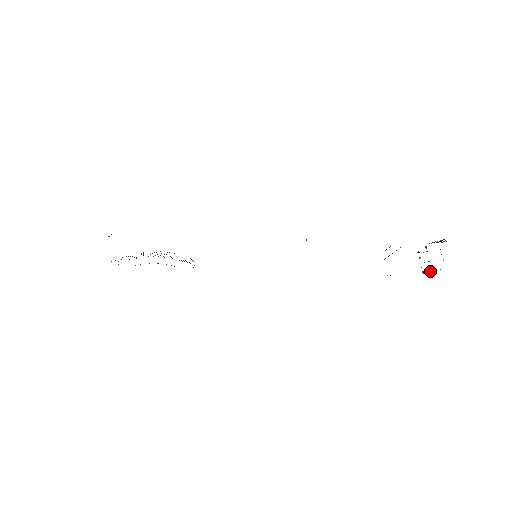
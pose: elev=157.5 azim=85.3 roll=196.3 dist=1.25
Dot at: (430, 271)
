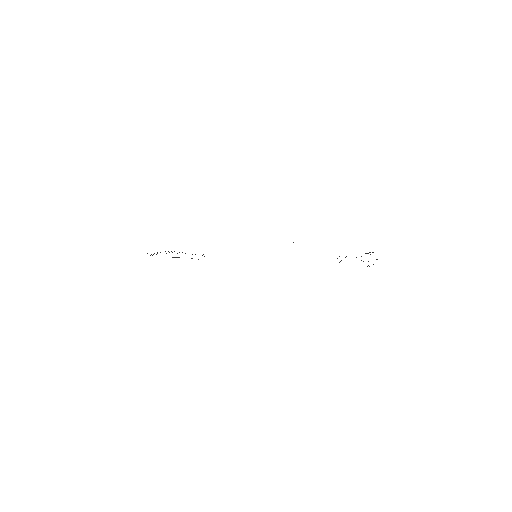
Dot at: (373, 264)
